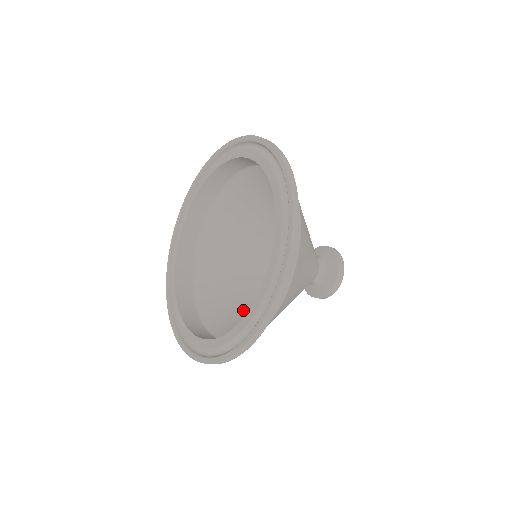
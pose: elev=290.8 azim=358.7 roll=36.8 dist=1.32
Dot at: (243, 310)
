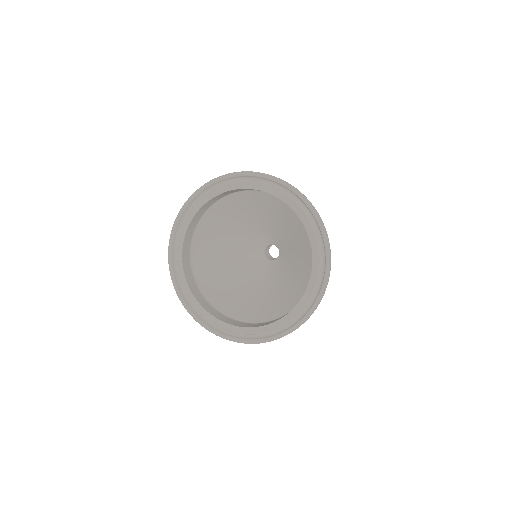
Dot at: (234, 289)
